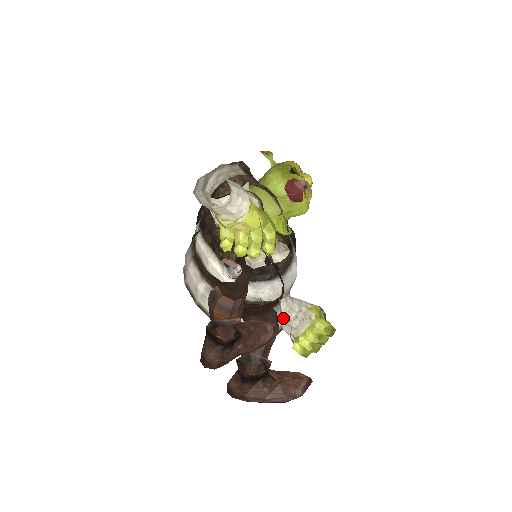
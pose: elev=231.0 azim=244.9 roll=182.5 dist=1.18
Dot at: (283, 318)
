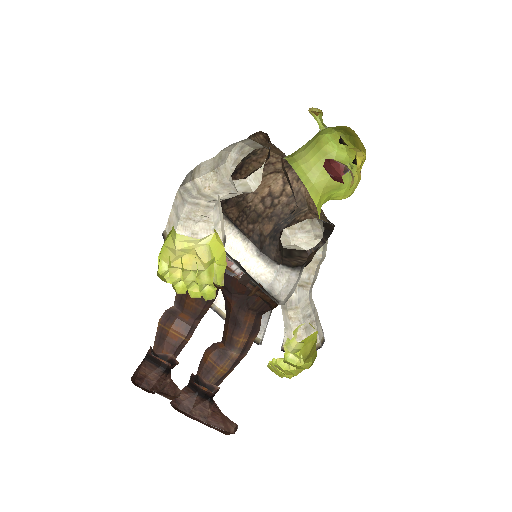
Dot at: (301, 309)
